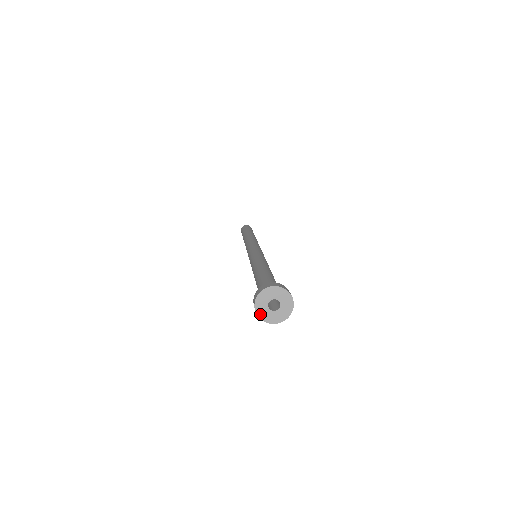
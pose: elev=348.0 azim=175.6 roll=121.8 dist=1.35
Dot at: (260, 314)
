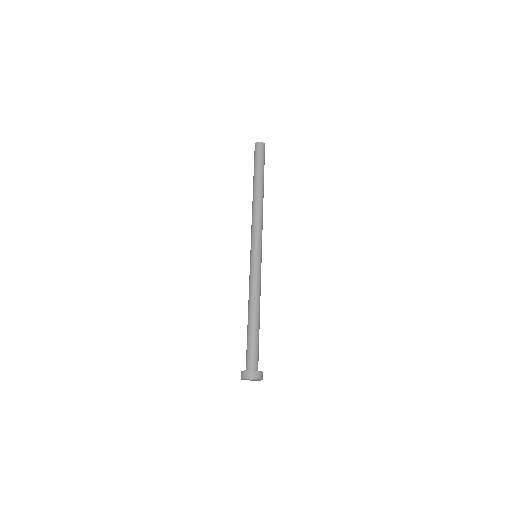
Dot at: occluded
